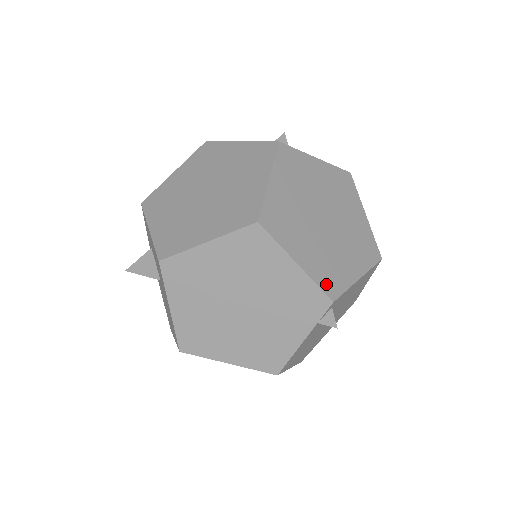
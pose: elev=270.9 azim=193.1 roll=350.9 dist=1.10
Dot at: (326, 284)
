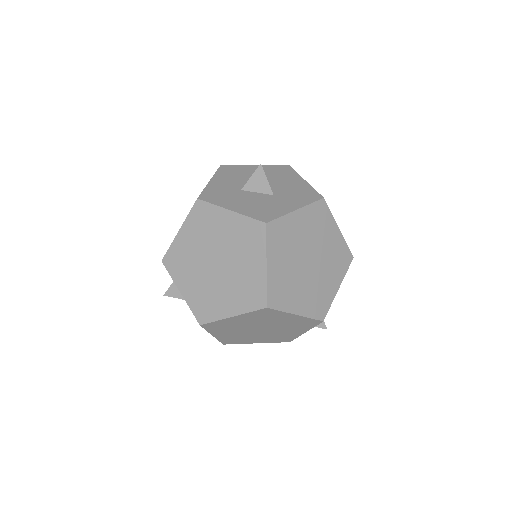
Dot at: (317, 313)
